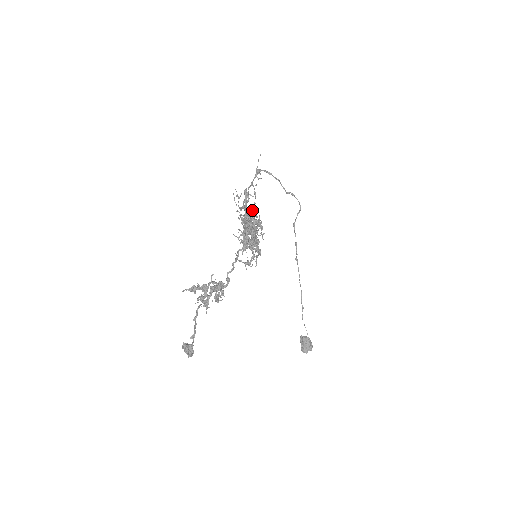
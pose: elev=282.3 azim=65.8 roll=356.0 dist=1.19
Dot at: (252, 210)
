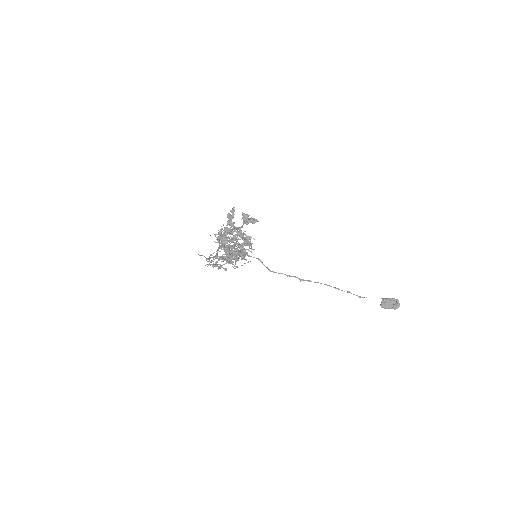
Dot at: (220, 247)
